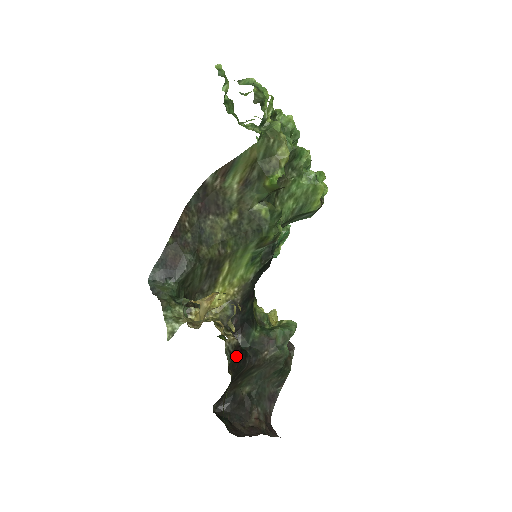
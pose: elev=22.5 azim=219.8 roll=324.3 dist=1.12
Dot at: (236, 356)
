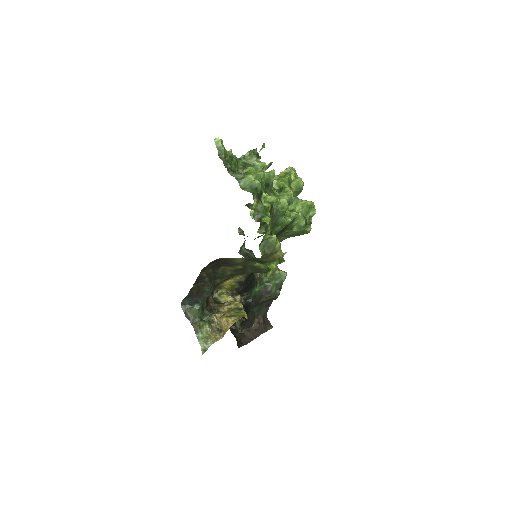
Dot at: occluded
